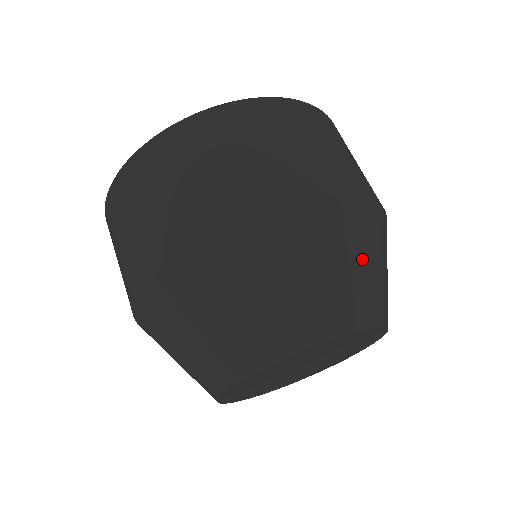
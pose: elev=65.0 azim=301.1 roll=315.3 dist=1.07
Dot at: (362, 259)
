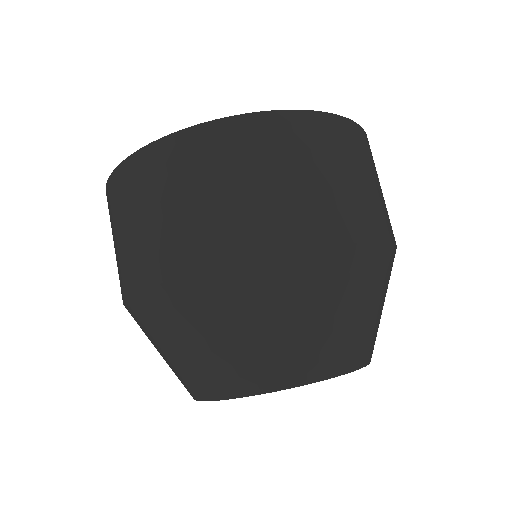
Dot at: (239, 331)
